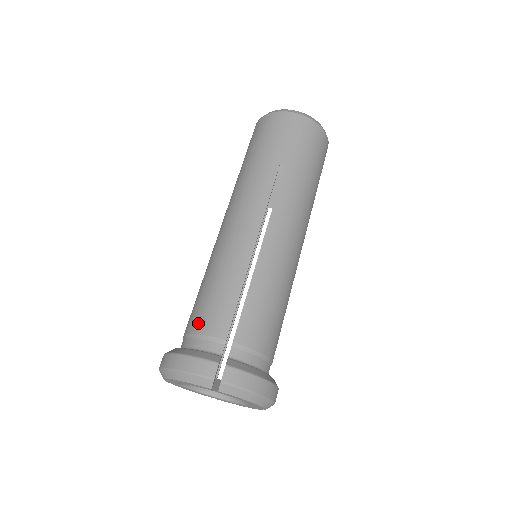
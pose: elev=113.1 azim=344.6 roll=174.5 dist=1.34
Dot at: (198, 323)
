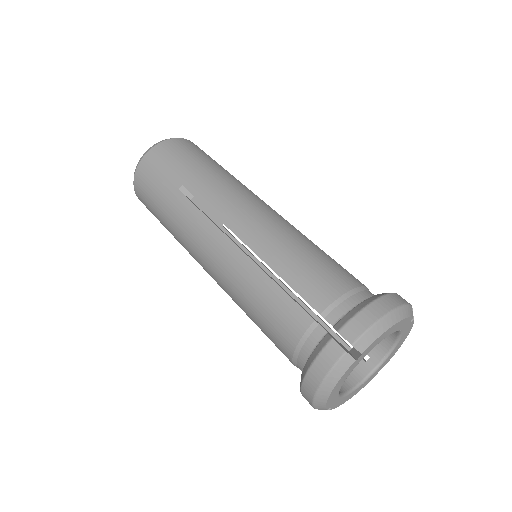
Dot at: (340, 283)
